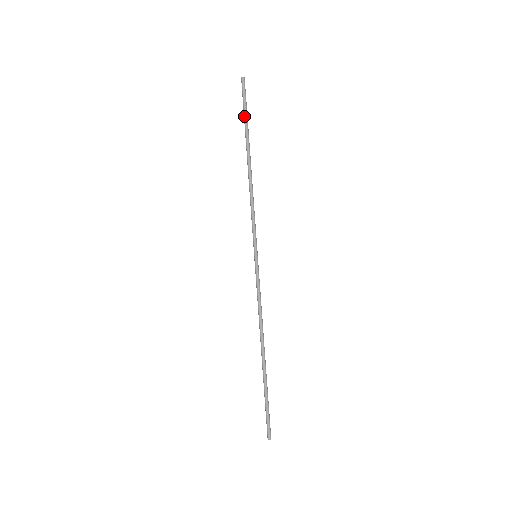
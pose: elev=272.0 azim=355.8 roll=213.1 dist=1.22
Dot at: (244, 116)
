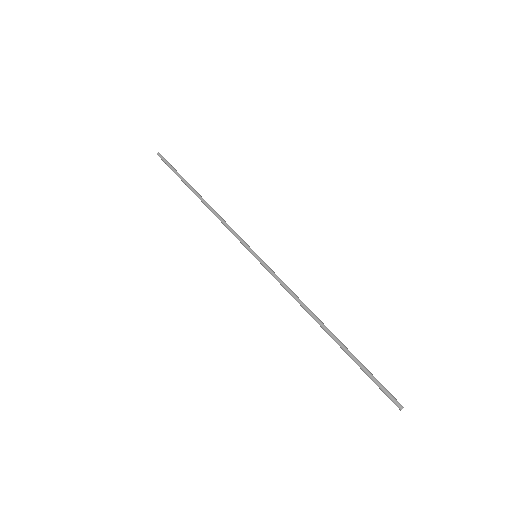
Dot at: occluded
